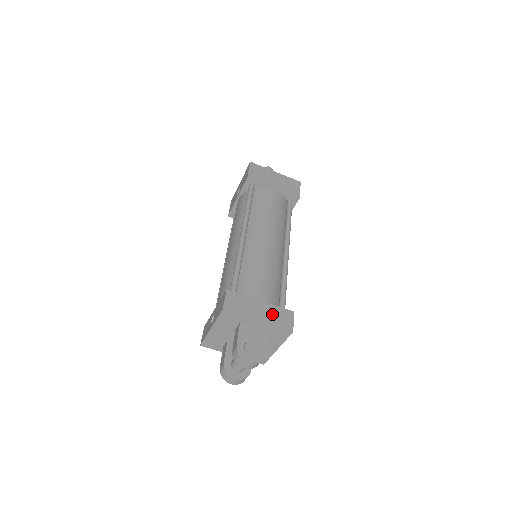
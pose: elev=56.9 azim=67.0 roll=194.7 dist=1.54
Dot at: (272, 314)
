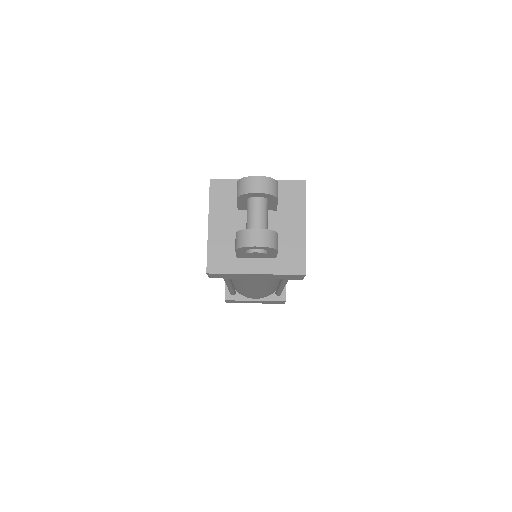
Dot at: occluded
